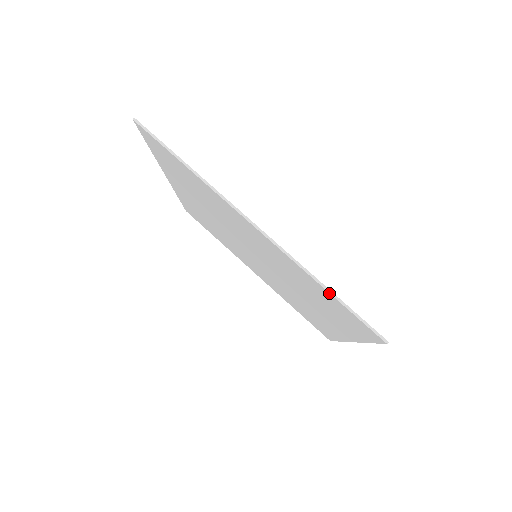
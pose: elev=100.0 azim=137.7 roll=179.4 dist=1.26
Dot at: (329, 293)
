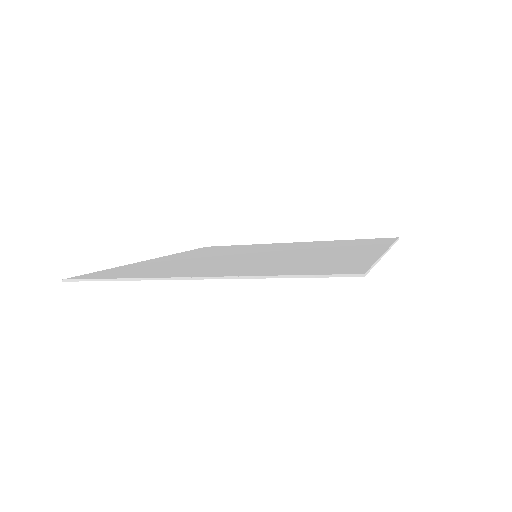
Dot at: occluded
